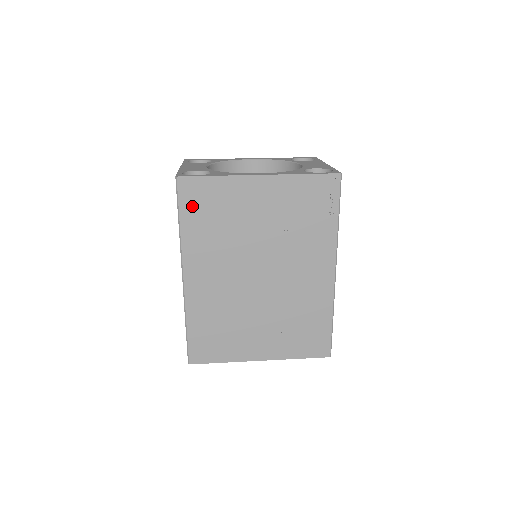
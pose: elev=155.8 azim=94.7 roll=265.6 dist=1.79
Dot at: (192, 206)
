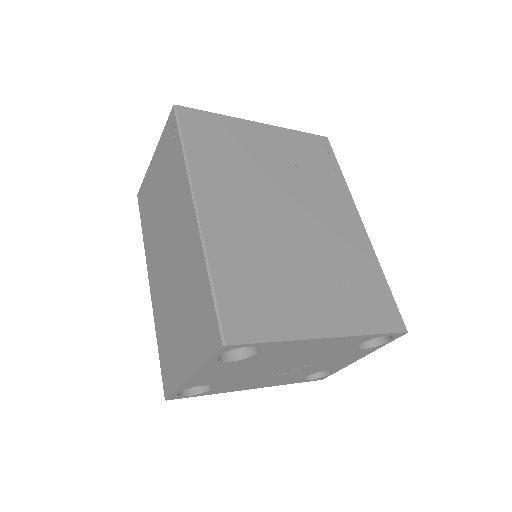
Dot at: (196, 133)
